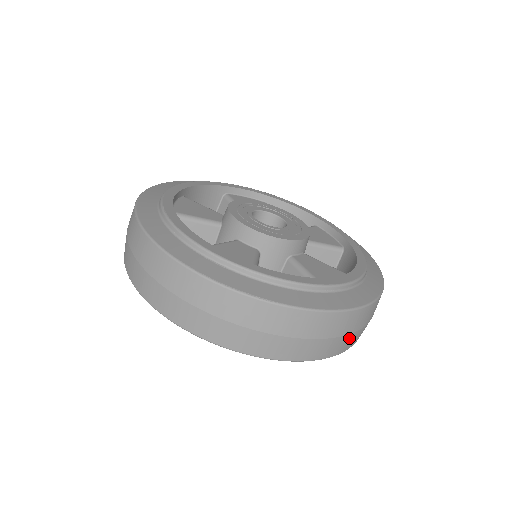
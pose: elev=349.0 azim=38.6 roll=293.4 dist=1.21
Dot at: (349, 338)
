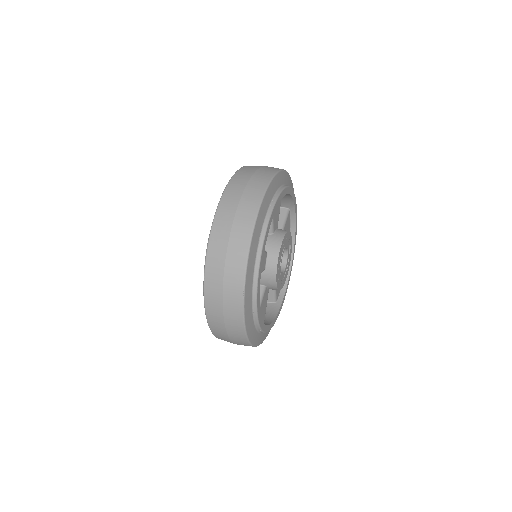
Dot at: occluded
